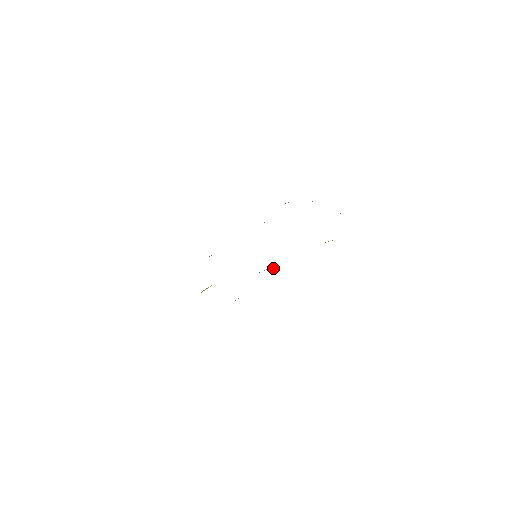
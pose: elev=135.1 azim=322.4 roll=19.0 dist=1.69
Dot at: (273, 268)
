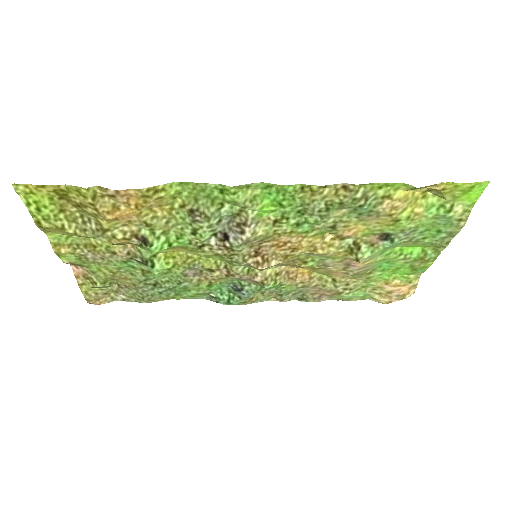
Dot at: (245, 238)
